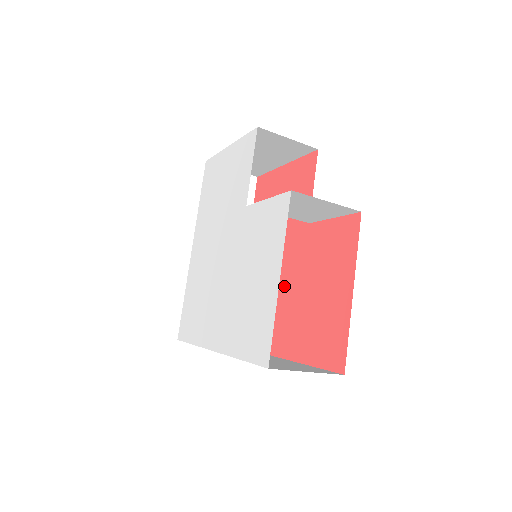
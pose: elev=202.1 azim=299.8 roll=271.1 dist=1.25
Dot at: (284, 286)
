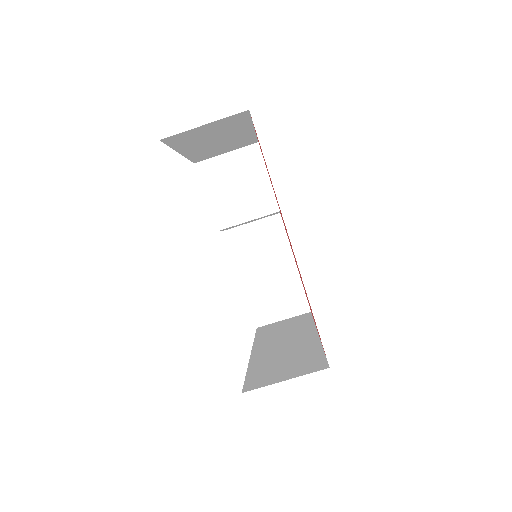
Dot at: occluded
